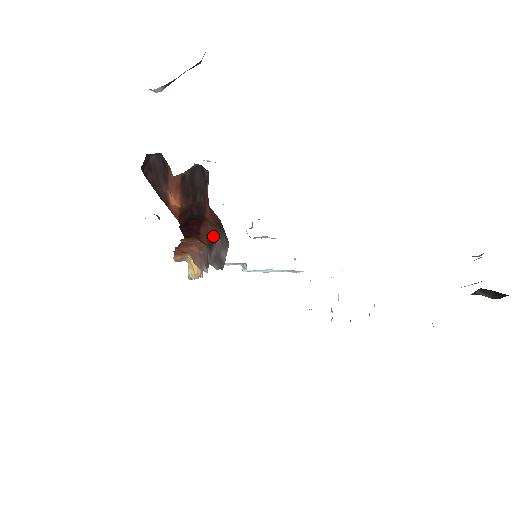
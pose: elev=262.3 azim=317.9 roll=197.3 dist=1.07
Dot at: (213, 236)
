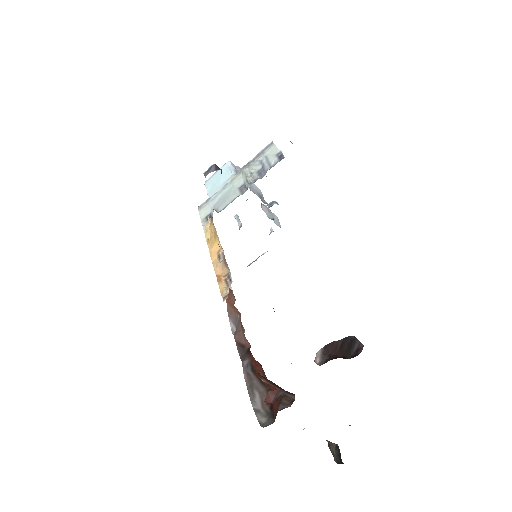
Dot at: occluded
